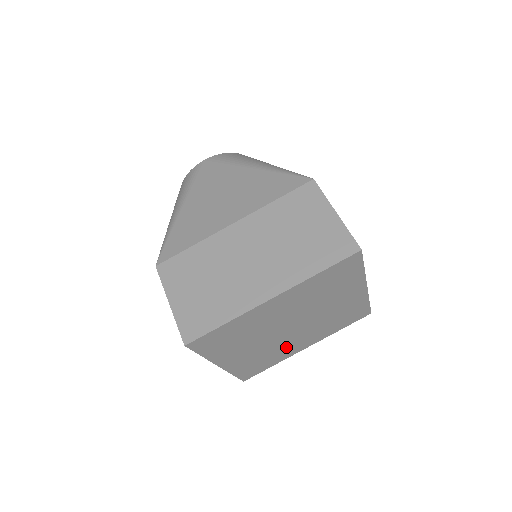
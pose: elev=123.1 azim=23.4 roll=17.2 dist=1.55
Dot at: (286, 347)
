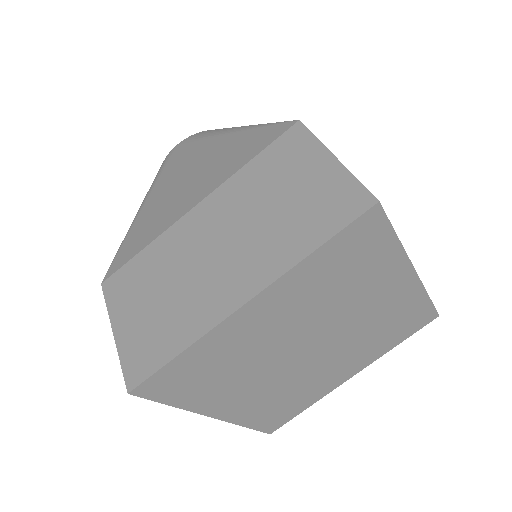
Dot at: (315, 379)
